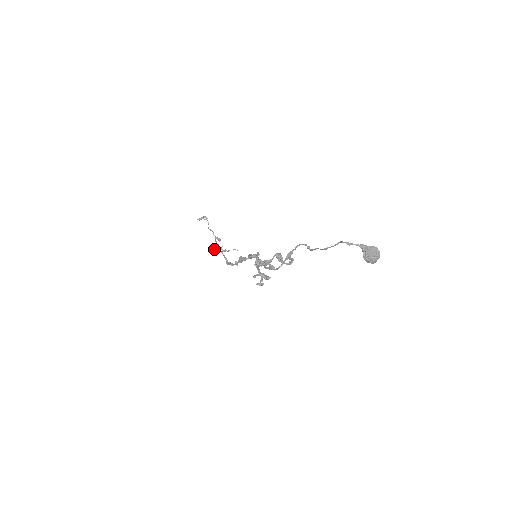
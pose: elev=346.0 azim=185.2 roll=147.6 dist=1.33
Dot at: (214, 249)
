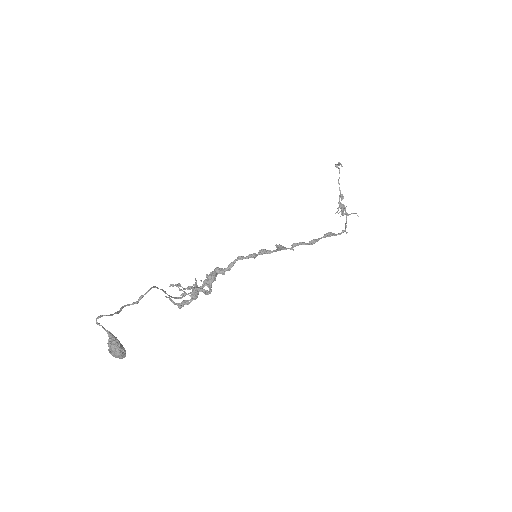
Dot at: occluded
